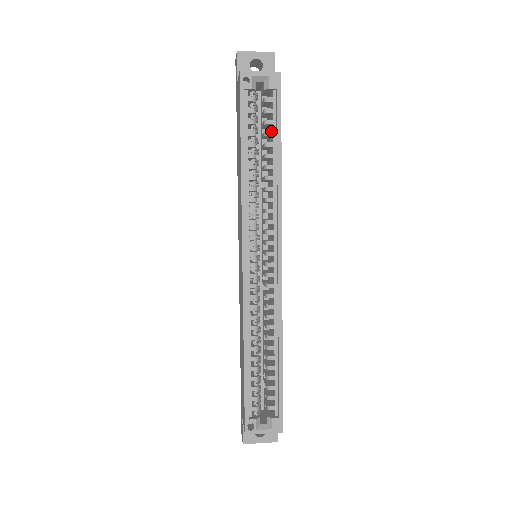
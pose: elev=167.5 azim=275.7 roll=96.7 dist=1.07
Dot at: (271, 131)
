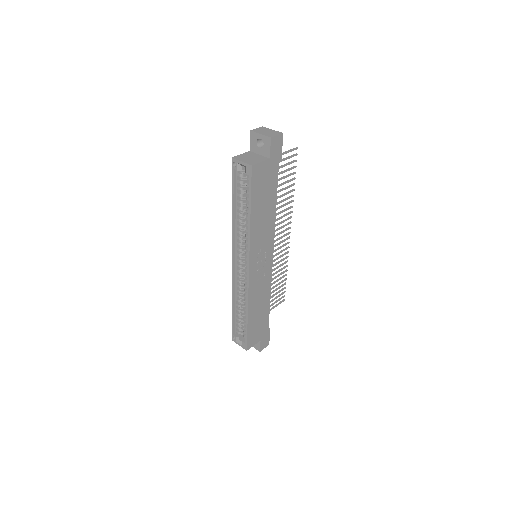
Dot at: (248, 198)
